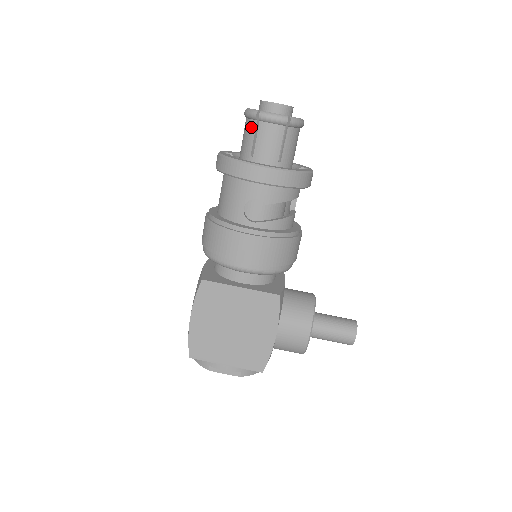
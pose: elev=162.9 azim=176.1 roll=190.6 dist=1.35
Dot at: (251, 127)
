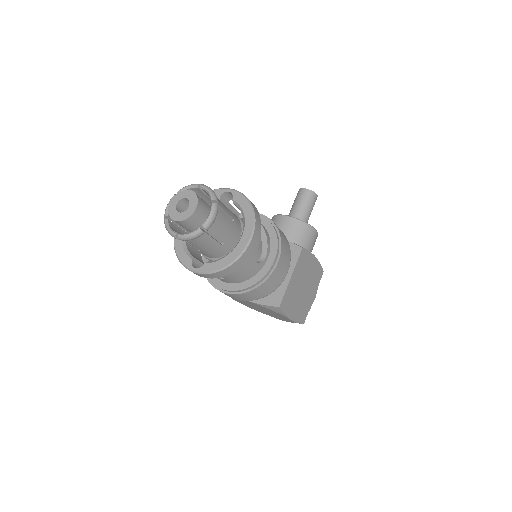
Dot at: (204, 239)
